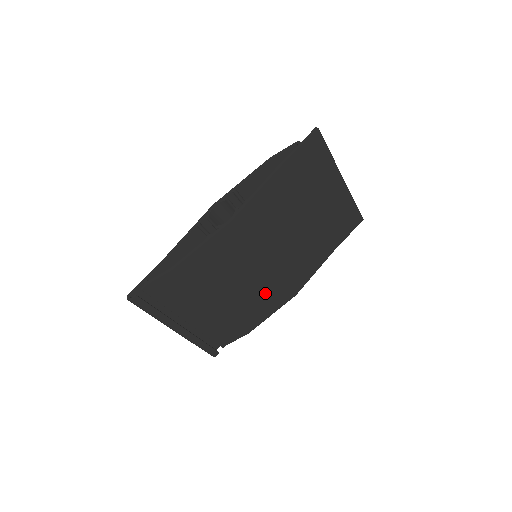
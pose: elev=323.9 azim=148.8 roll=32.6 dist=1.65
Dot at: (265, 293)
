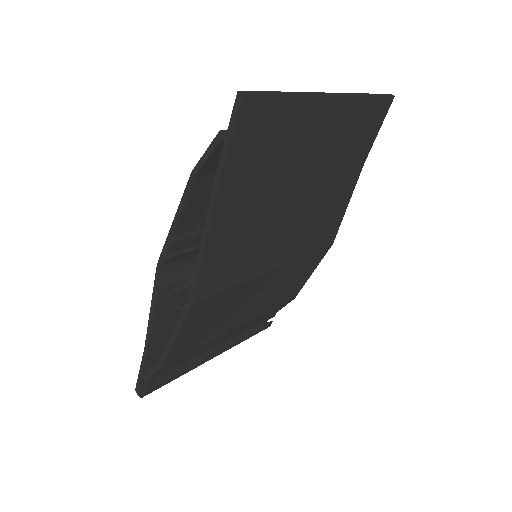
Dot at: (291, 276)
